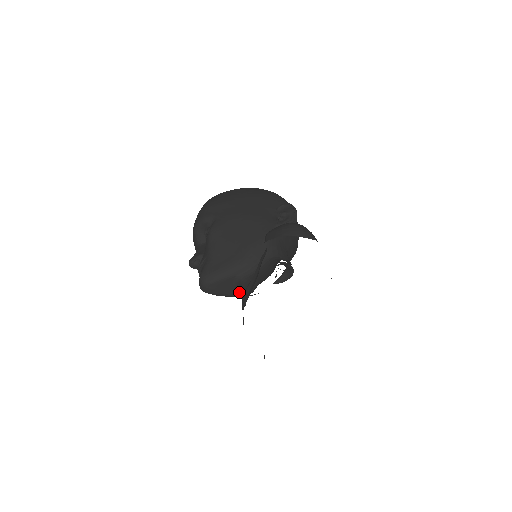
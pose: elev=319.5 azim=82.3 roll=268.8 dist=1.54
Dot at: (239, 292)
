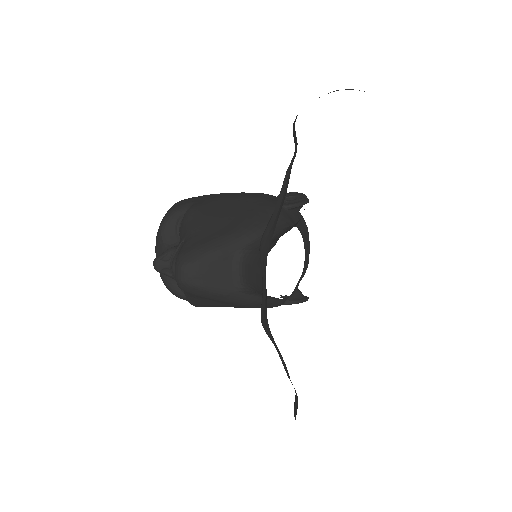
Dot at: (242, 282)
